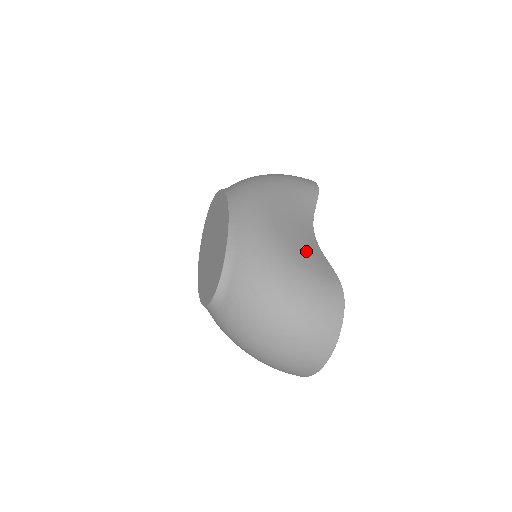
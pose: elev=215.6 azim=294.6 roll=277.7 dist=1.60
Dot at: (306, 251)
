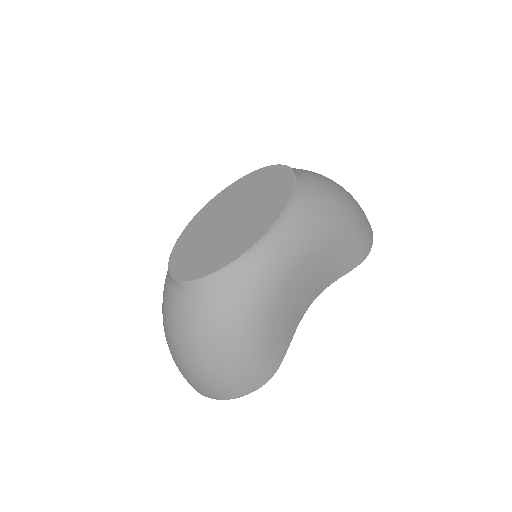
Dot at: (285, 323)
